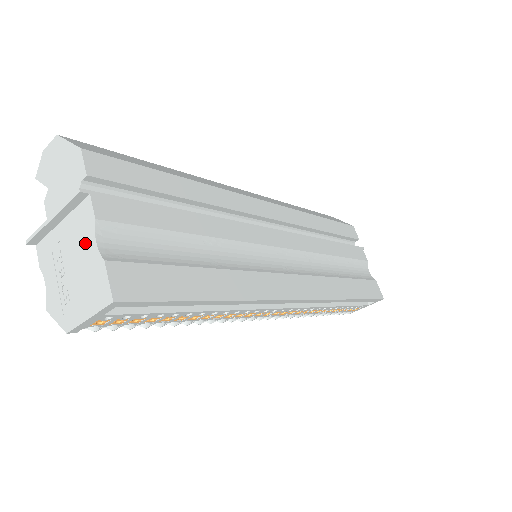
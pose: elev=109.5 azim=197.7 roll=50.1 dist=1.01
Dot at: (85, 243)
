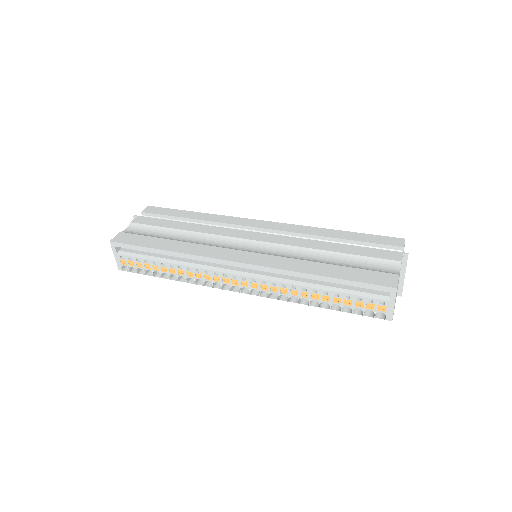
Dot at: occluded
